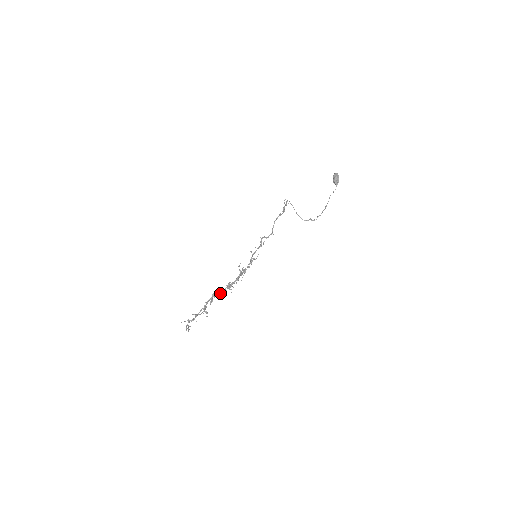
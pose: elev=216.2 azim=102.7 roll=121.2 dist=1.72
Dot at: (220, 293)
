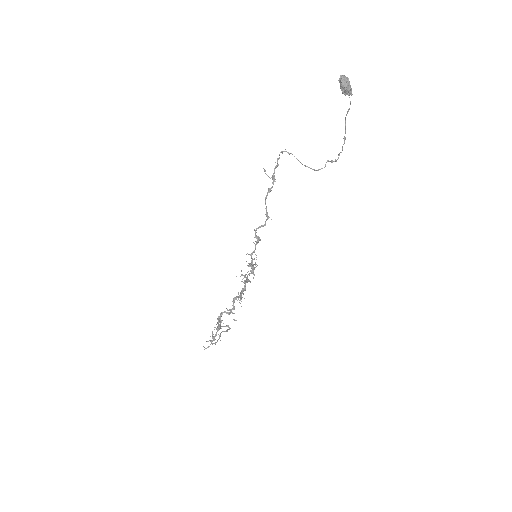
Dot at: (228, 312)
